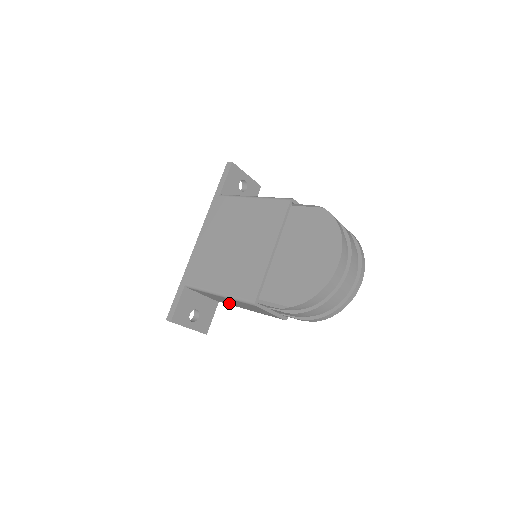
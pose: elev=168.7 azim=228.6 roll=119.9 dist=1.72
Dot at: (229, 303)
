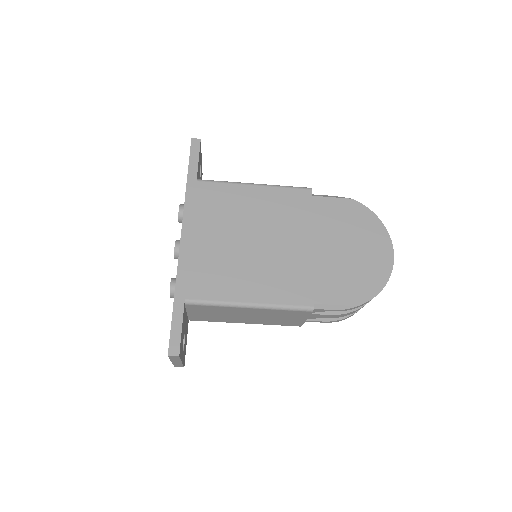
Dot at: (223, 319)
